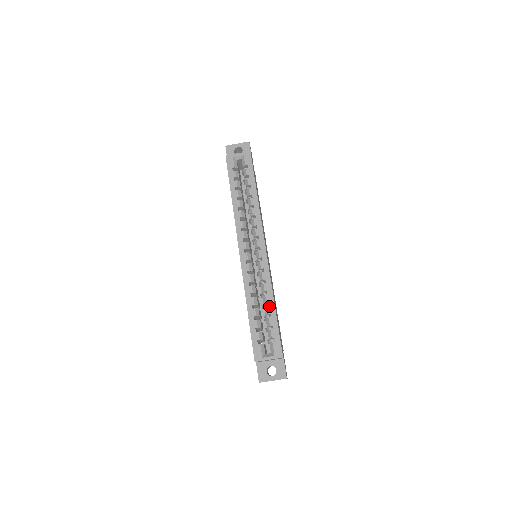
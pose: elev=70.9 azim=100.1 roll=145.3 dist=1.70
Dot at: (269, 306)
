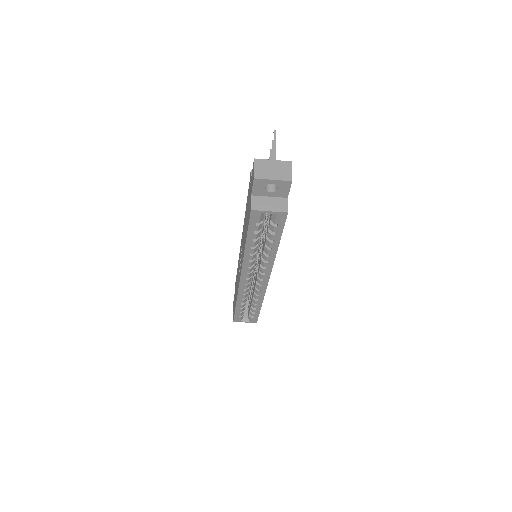
Dot at: (256, 305)
